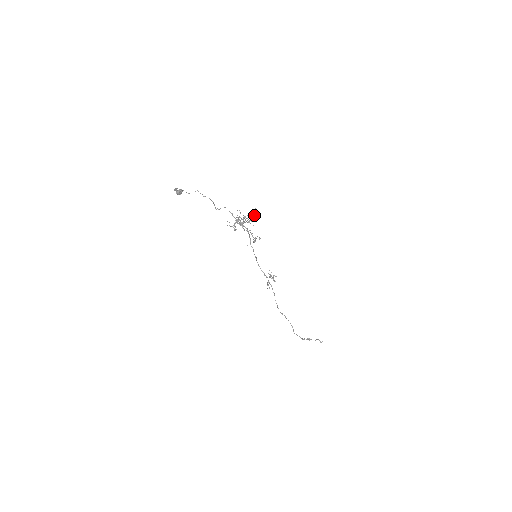
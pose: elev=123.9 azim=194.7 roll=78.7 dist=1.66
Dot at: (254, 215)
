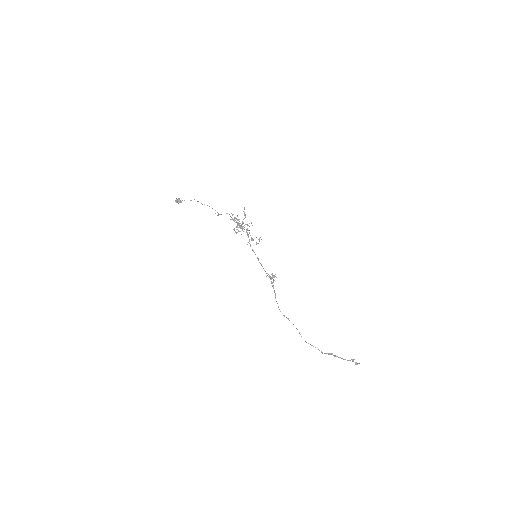
Dot at: (245, 216)
